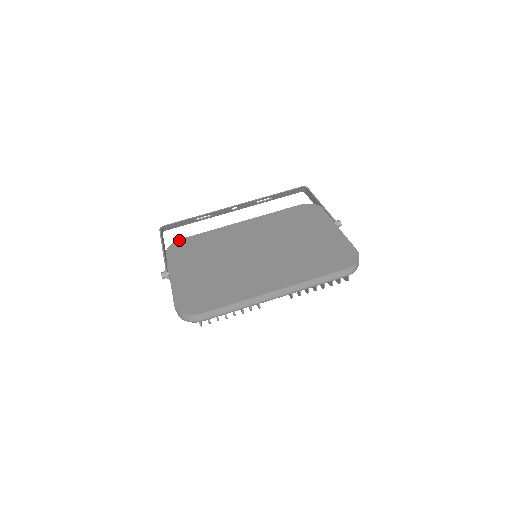
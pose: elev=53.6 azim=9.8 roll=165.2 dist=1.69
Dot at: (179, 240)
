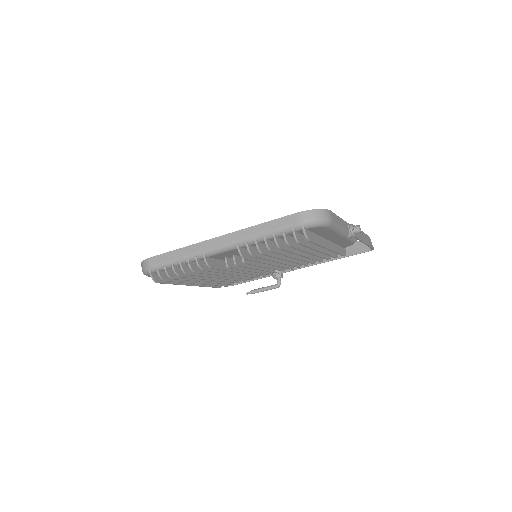
Dot at: occluded
